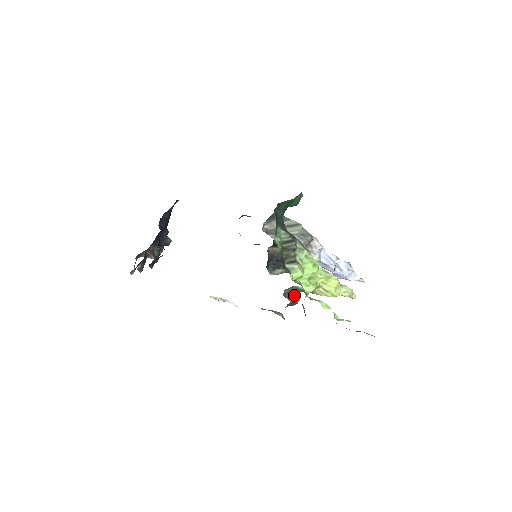
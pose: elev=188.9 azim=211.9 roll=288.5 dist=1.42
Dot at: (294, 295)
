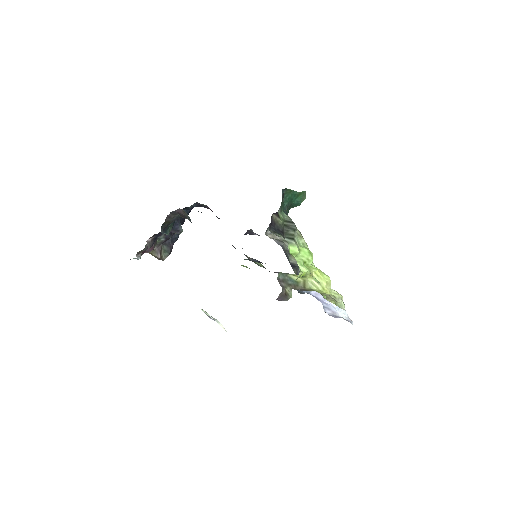
Dot at: (287, 289)
